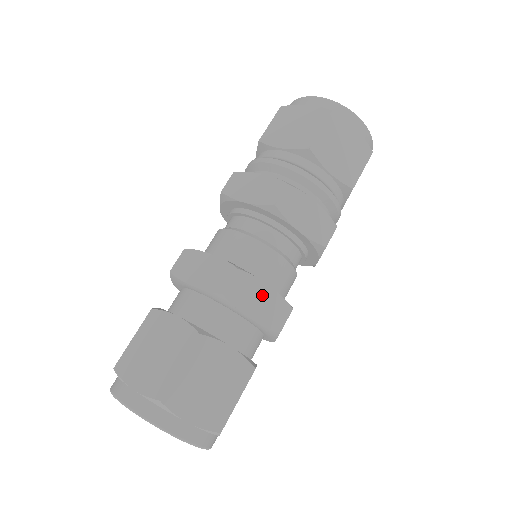
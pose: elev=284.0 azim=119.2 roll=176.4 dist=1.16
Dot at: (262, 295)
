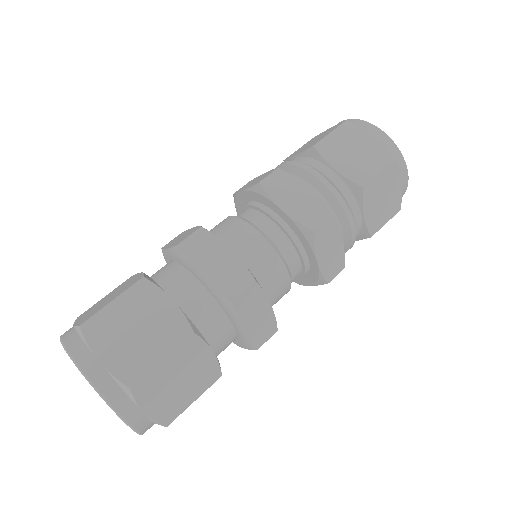
Dot at: (221, 257)
